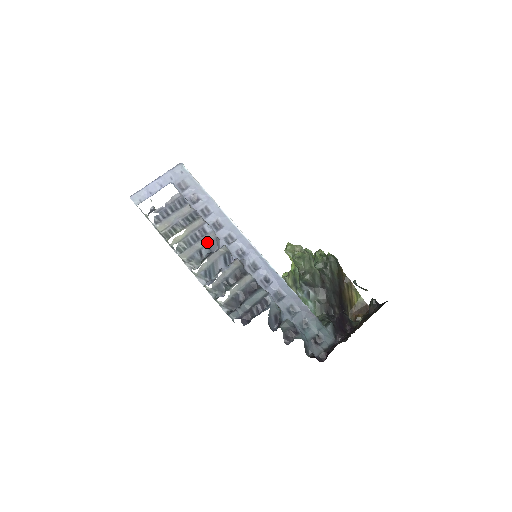
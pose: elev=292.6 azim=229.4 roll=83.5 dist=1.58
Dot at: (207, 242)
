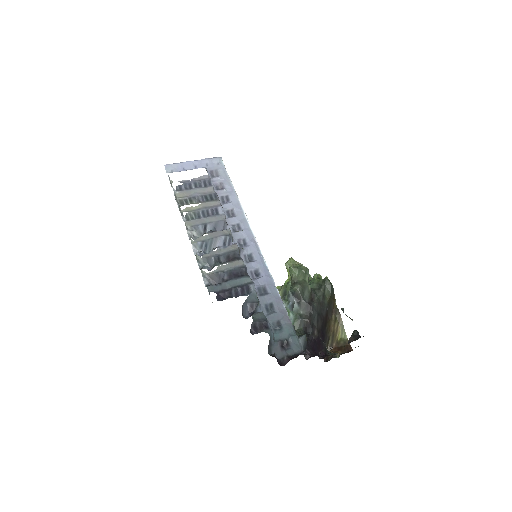
Dot at: (215, 220)
